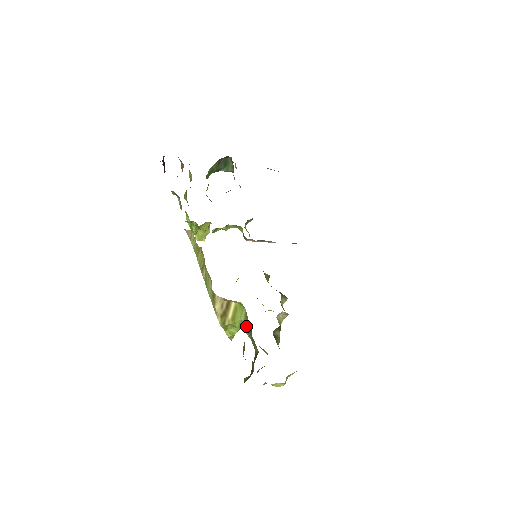
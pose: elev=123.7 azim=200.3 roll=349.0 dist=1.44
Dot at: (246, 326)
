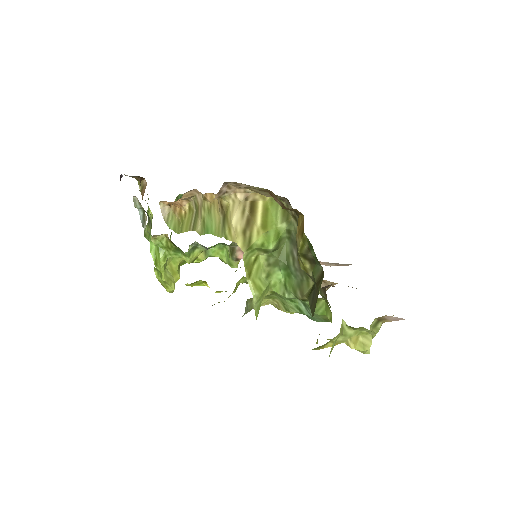
Dot at: (282, 257)
